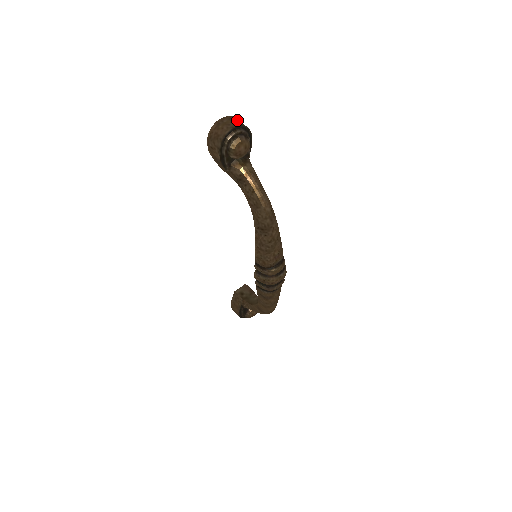
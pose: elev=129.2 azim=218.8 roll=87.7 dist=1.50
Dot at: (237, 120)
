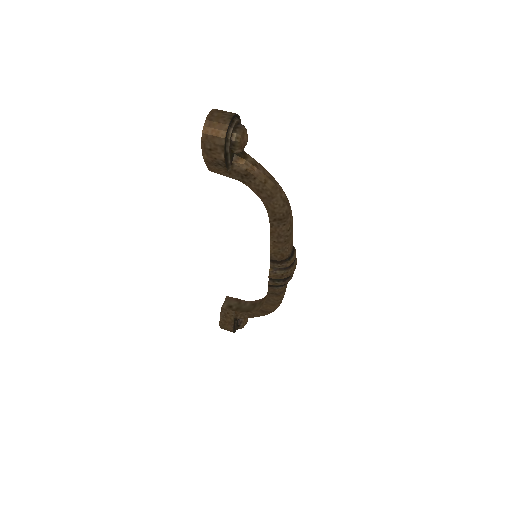
Dot at: (224, 111)
